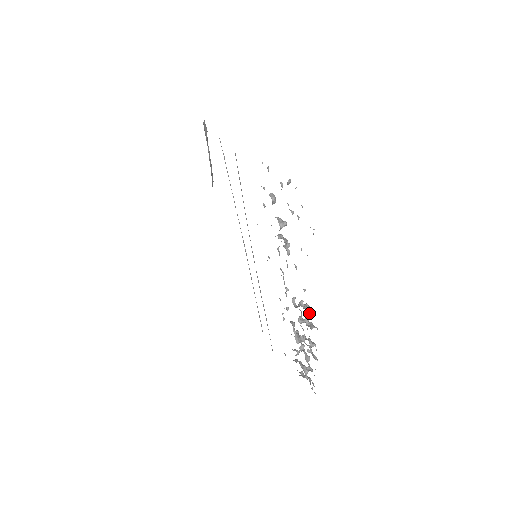
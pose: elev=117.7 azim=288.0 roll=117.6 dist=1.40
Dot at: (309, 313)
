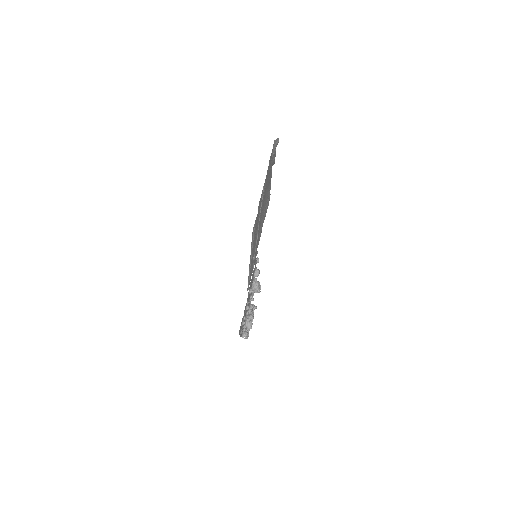
Dot at: (243, 334)
